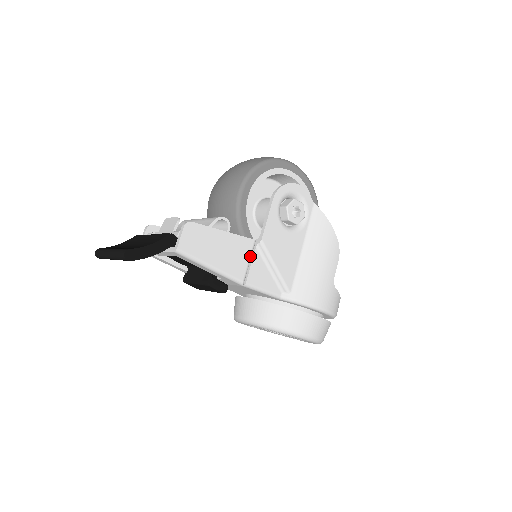
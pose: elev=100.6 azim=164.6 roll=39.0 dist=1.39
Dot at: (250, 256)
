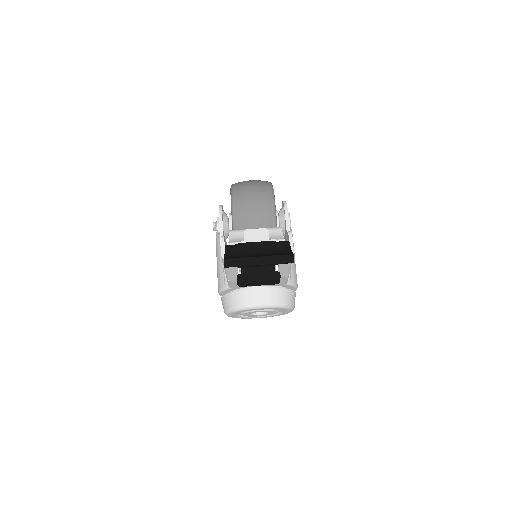
Dot at: occluded
